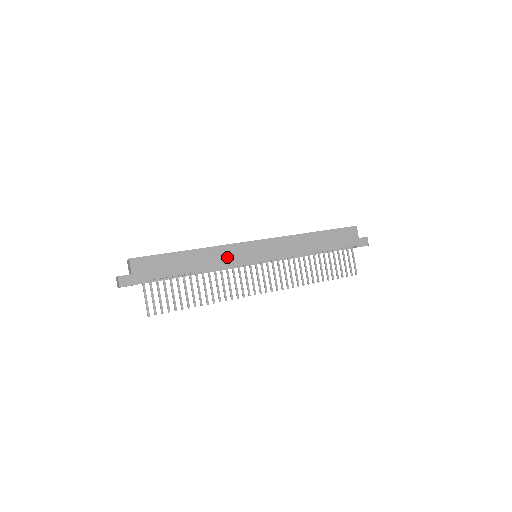
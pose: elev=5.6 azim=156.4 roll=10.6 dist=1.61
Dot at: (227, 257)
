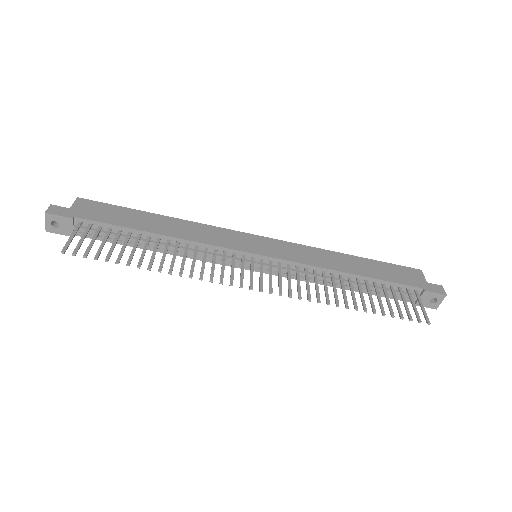
Dot at: (210, 236)
